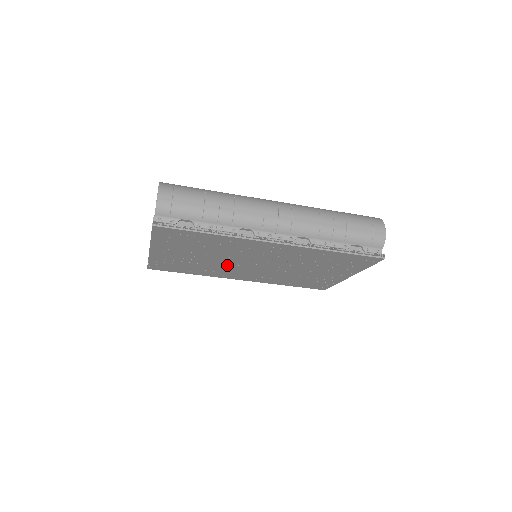
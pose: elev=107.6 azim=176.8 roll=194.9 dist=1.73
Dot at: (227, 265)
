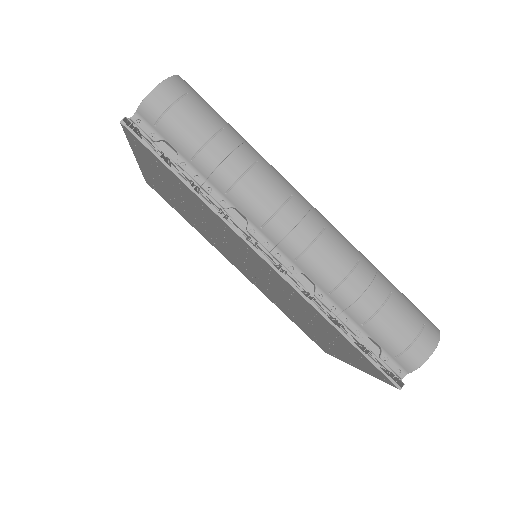
Dot at: (219, 241)
